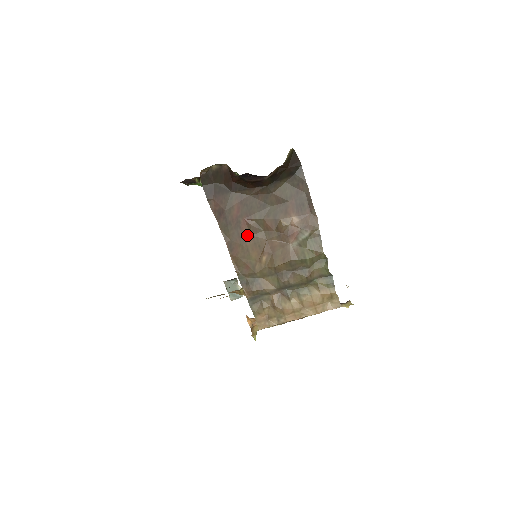
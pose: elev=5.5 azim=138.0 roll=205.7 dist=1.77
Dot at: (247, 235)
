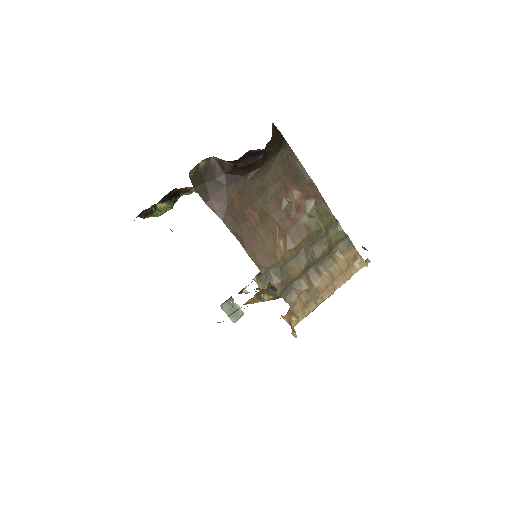
Dot at: (256, 225)
